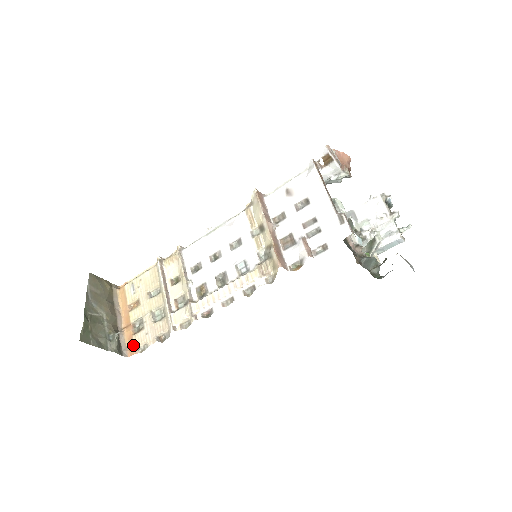
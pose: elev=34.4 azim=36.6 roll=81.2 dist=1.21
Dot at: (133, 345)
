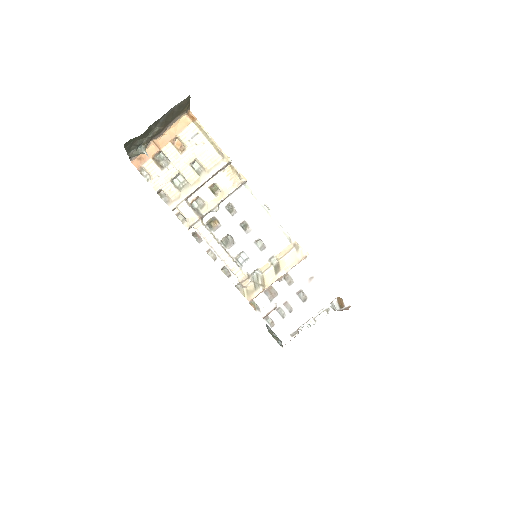
Dot at: (143, 163)
